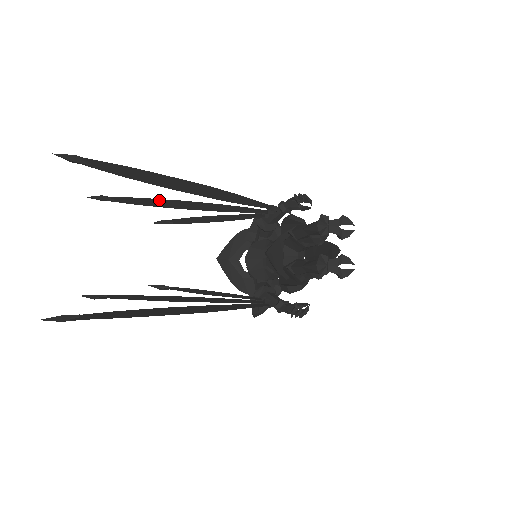
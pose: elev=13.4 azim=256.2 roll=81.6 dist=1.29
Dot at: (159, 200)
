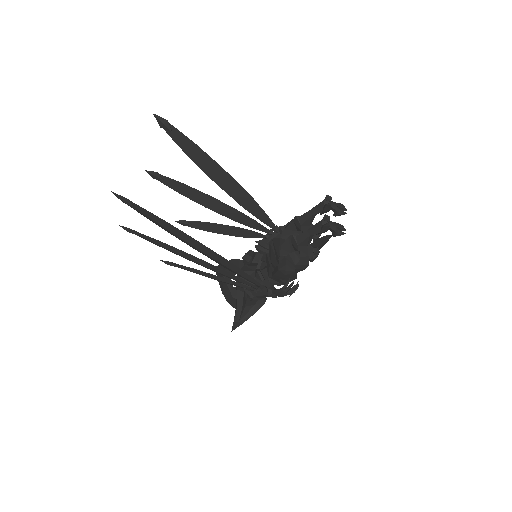
Dot at: (196, 191)
